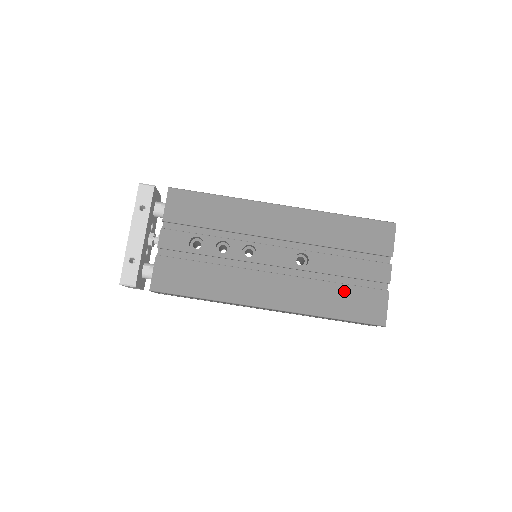
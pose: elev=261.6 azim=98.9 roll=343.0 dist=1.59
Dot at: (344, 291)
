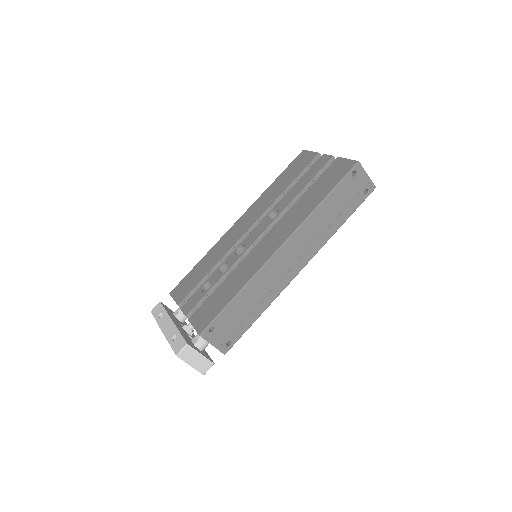
Dot at: (313, 188)
